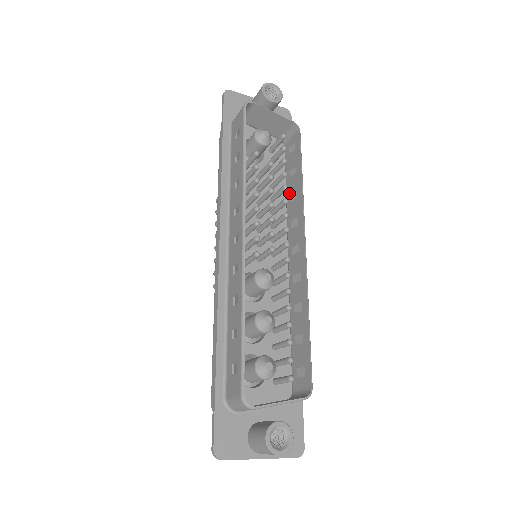
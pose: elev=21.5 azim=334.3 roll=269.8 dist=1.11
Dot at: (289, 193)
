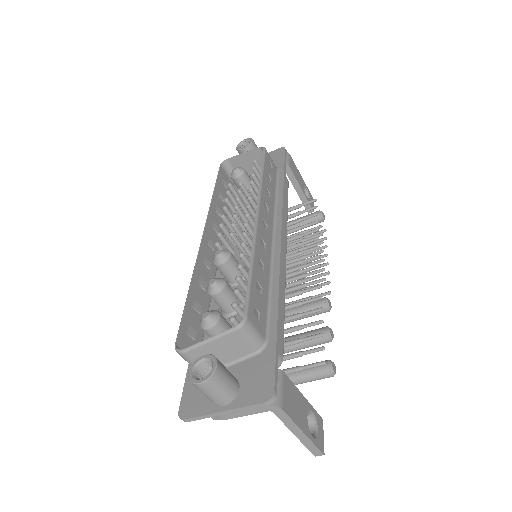
Dot at: occluded
